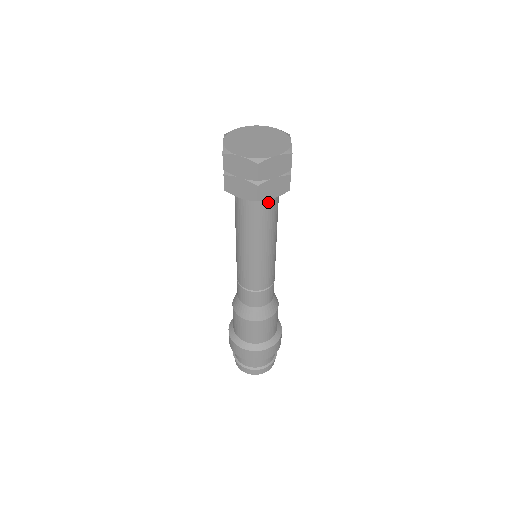
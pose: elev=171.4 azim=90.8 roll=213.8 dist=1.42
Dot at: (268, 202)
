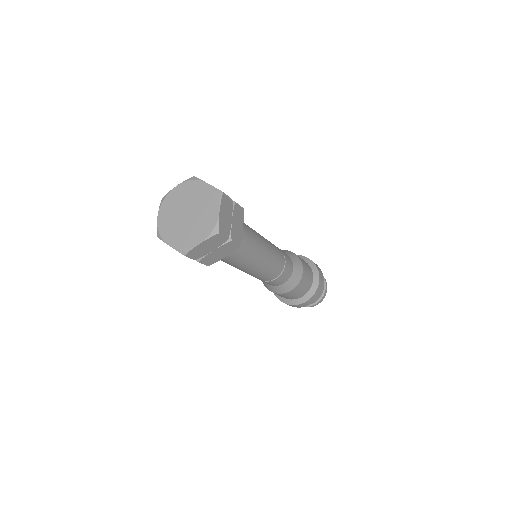
Dot at: occluded
